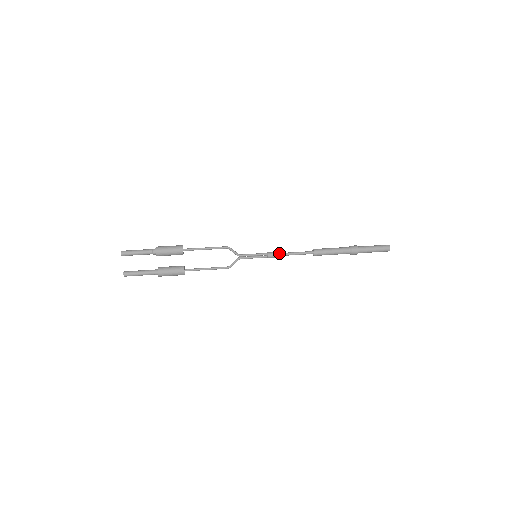
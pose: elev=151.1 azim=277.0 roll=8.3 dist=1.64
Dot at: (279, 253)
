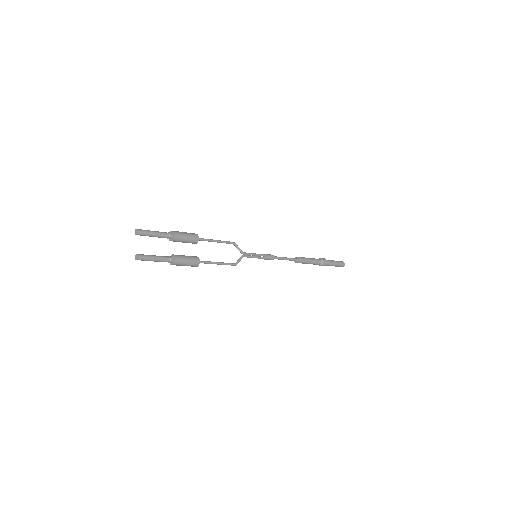
Dot at: (273, 256)
